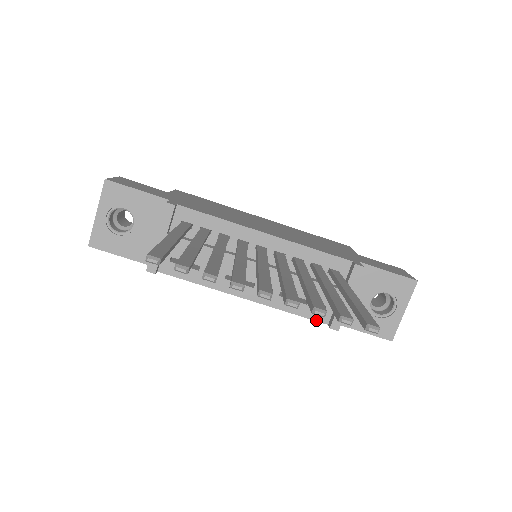
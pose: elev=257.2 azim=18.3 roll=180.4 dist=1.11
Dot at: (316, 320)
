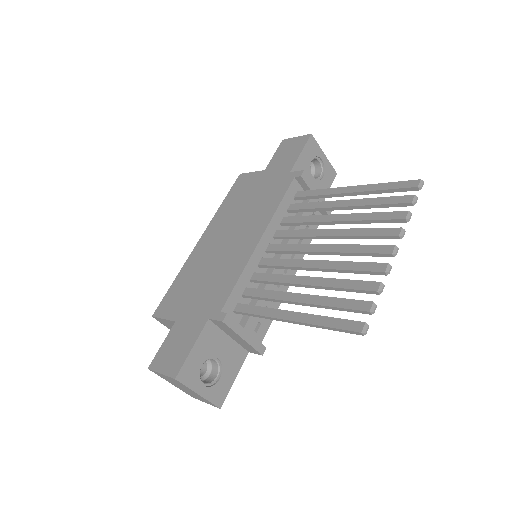
Dot at: occluded
